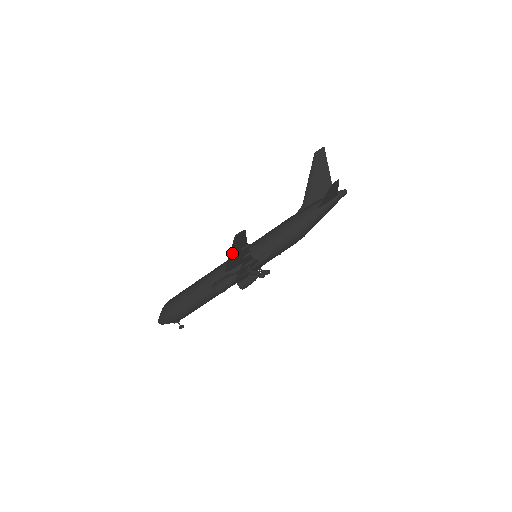
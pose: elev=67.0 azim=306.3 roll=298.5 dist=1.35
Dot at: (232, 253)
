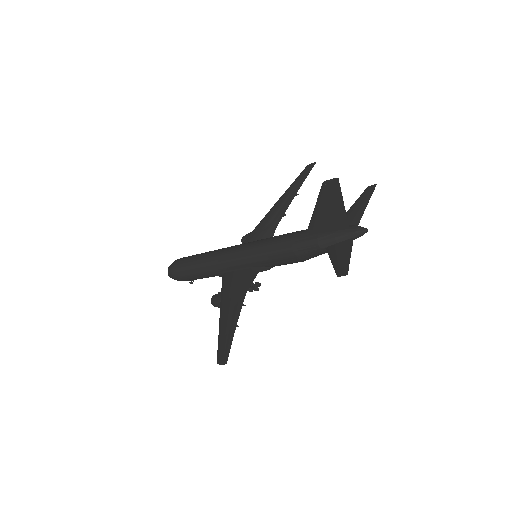
Dot at: (221, 329)
